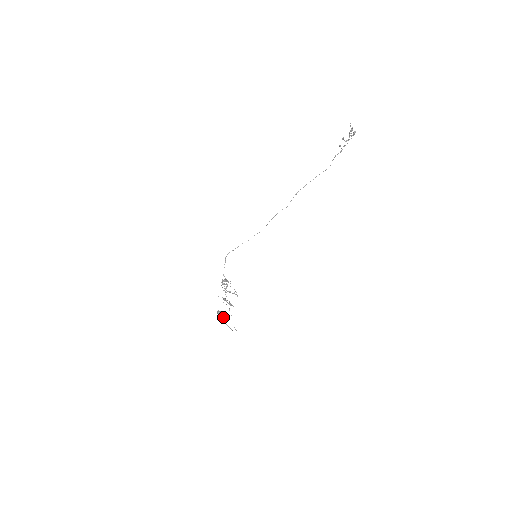
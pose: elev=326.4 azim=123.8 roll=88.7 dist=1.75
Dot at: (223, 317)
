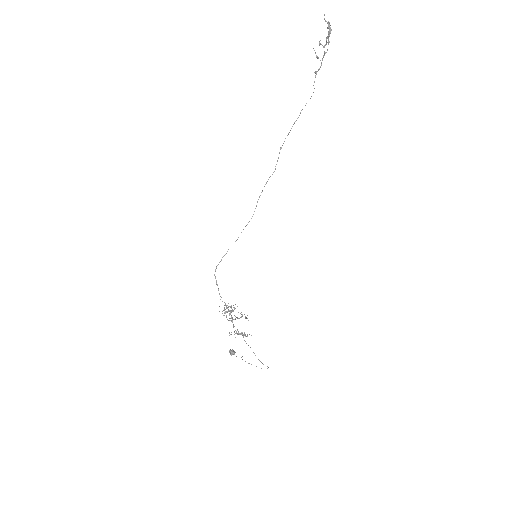
Dot at: occluded
